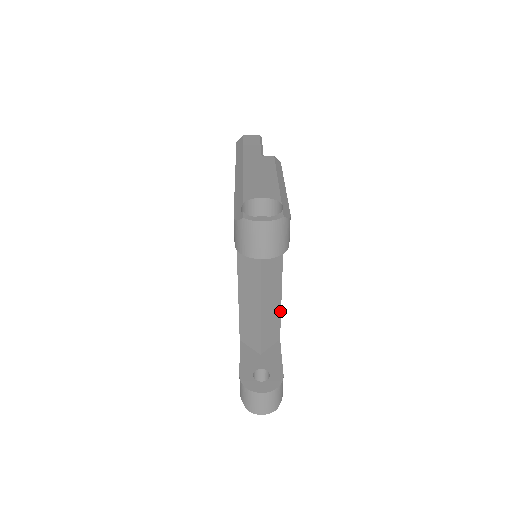
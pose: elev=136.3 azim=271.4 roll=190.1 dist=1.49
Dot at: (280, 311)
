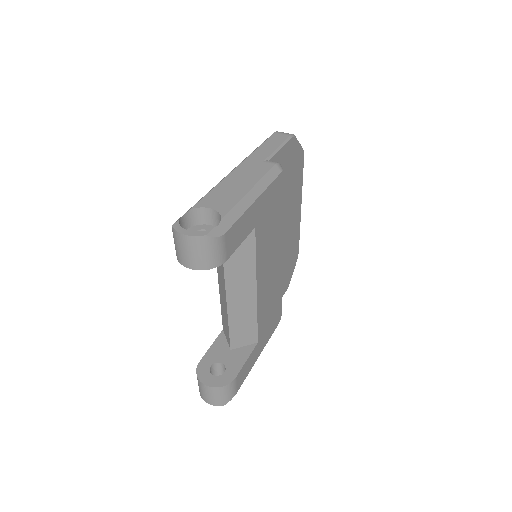
Dot at: (256, 317)
